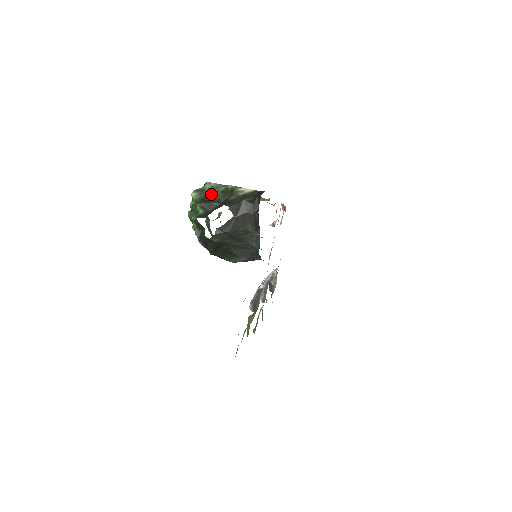
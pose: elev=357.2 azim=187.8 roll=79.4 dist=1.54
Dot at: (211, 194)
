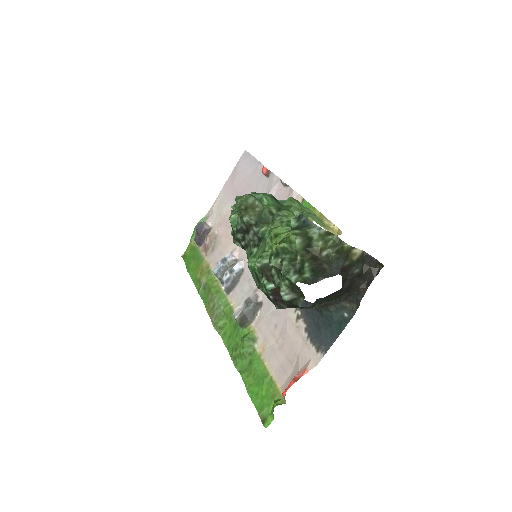
Dot at: (320, 247)
